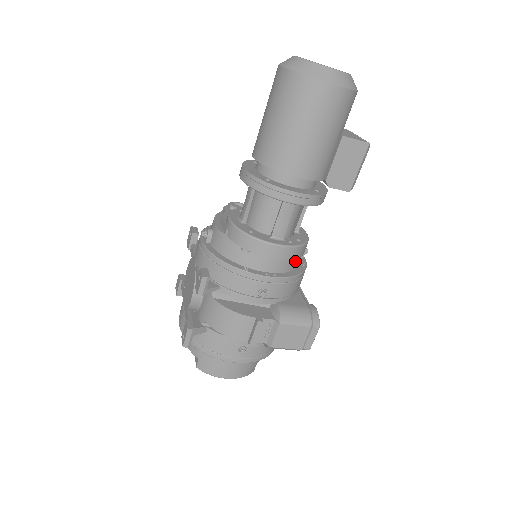
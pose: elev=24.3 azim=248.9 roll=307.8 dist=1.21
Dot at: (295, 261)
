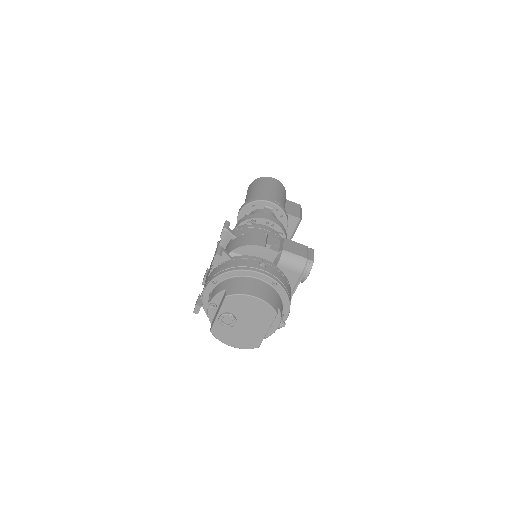
Dot at: occluded
